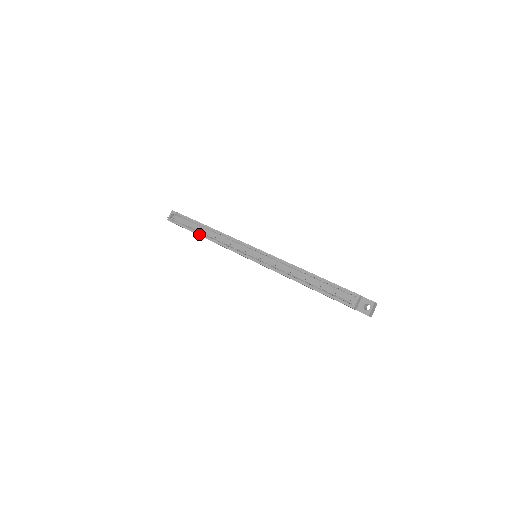
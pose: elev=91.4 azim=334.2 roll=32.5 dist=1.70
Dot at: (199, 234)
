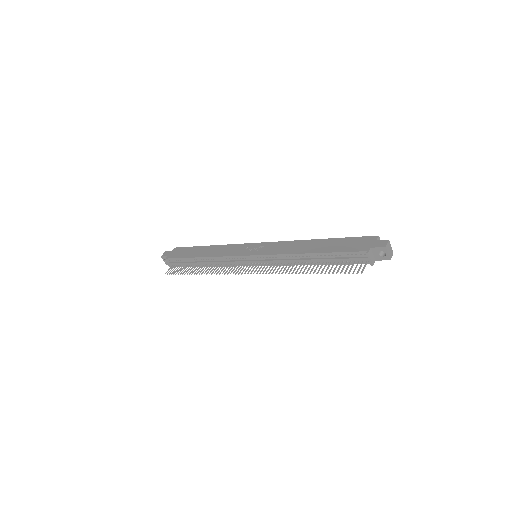
Dot at: (199, 266)
